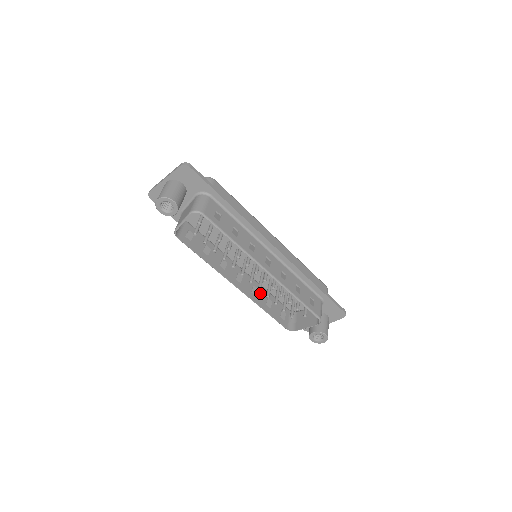
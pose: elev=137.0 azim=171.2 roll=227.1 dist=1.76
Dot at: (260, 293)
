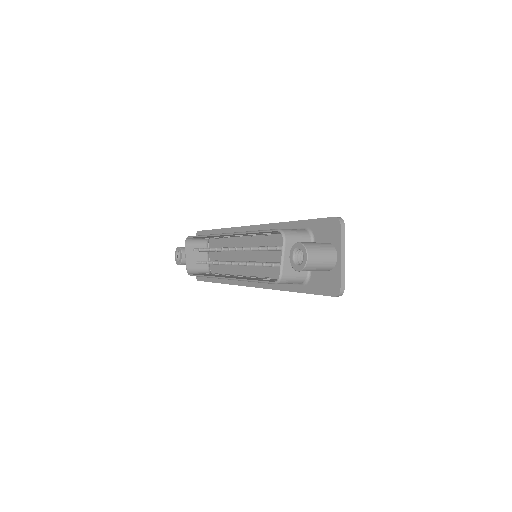
Dot at: occluded
